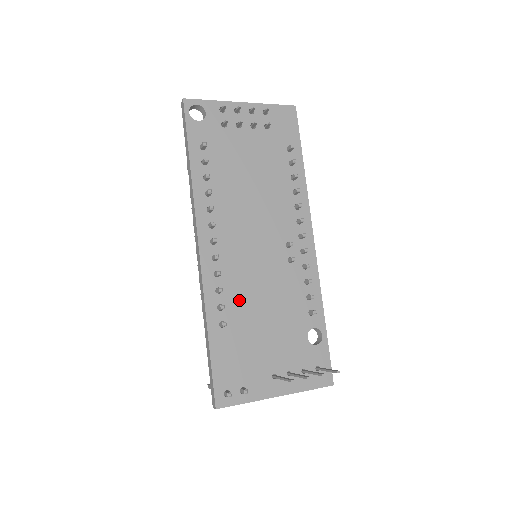
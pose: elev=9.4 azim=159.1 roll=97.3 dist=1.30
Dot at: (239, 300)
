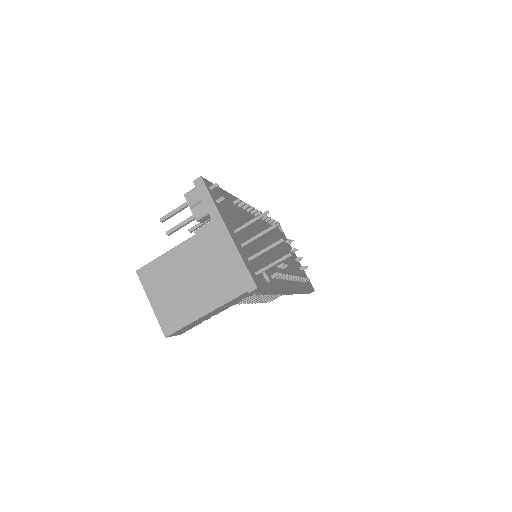
Dot at: (248, 221)
